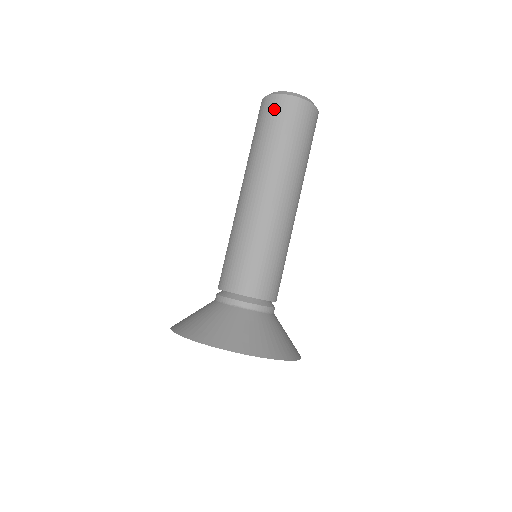
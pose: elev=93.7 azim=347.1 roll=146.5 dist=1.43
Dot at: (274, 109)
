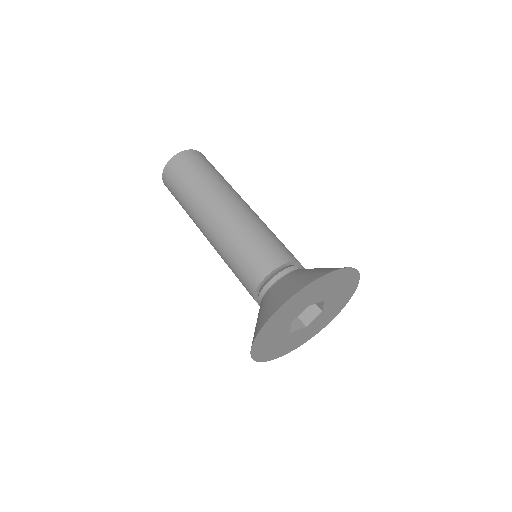
Dot at: (185, 160)
